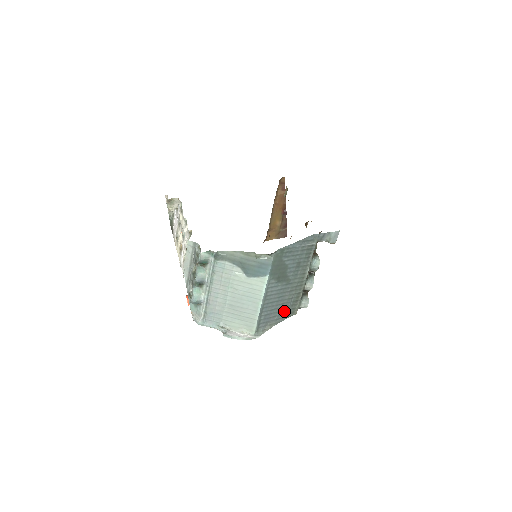
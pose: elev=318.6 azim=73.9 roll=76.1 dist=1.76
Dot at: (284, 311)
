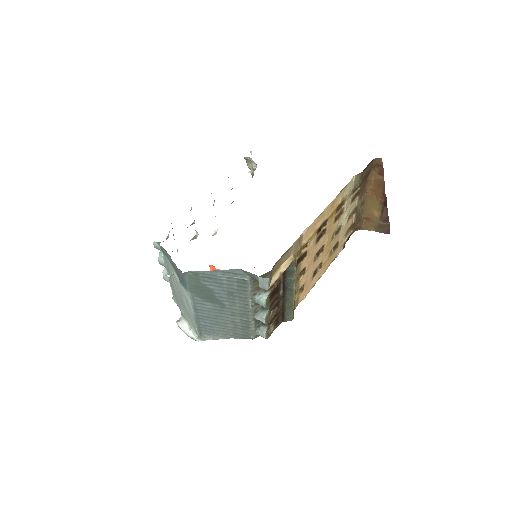
Dot at: (233, 330)
